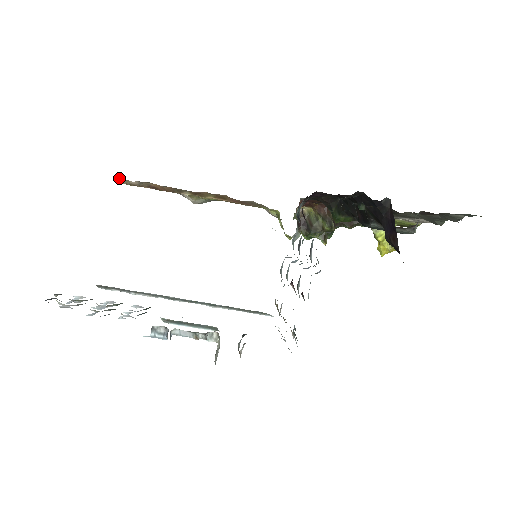
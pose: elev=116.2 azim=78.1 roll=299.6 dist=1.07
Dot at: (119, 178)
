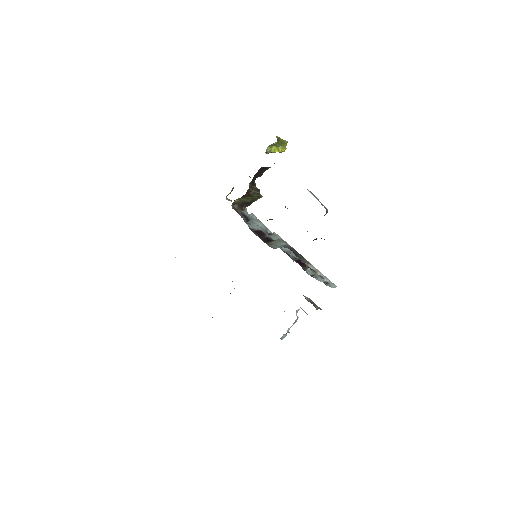
Dot at: occluded
